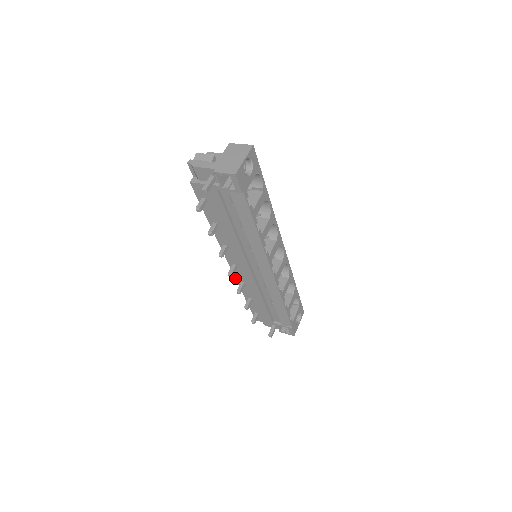
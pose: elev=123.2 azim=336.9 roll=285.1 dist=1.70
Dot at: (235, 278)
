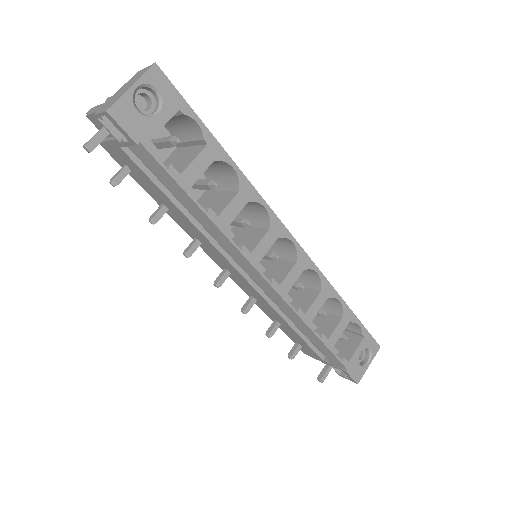
Dot at: occluded
